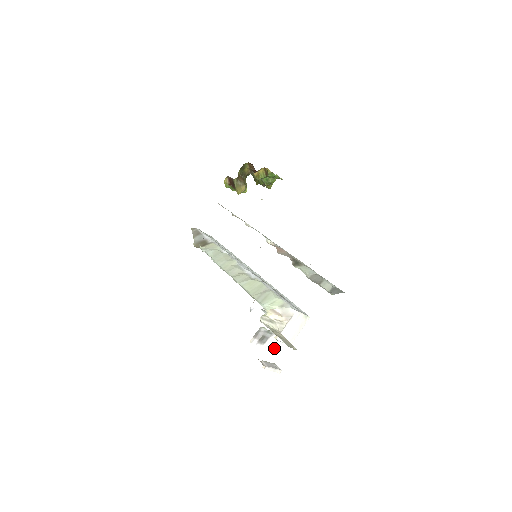
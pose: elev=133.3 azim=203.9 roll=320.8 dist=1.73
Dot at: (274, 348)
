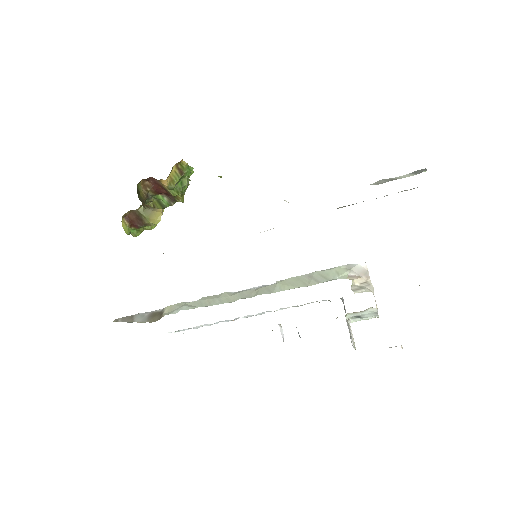
Dot at: (355, 348)
